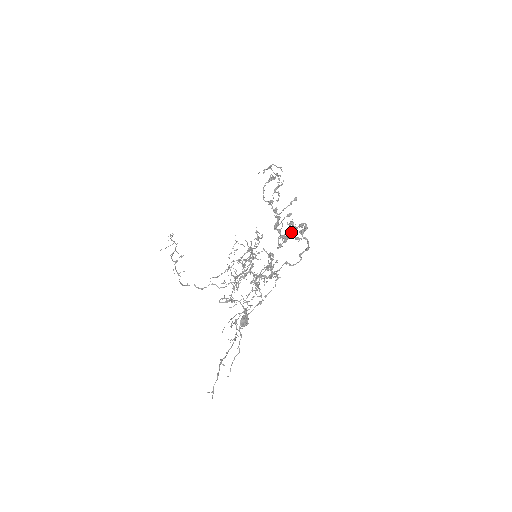
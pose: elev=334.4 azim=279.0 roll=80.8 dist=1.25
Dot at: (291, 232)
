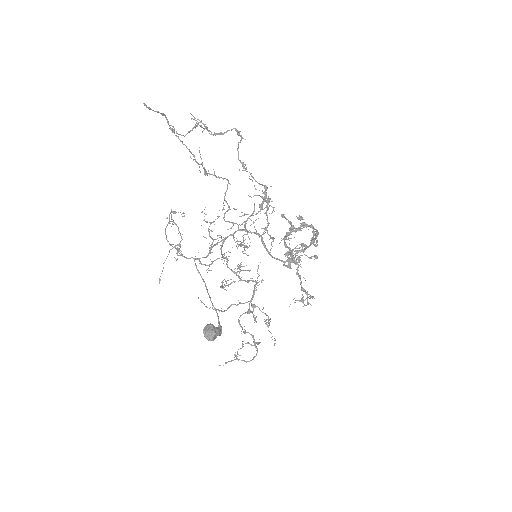
Dot at: (299, 227)
